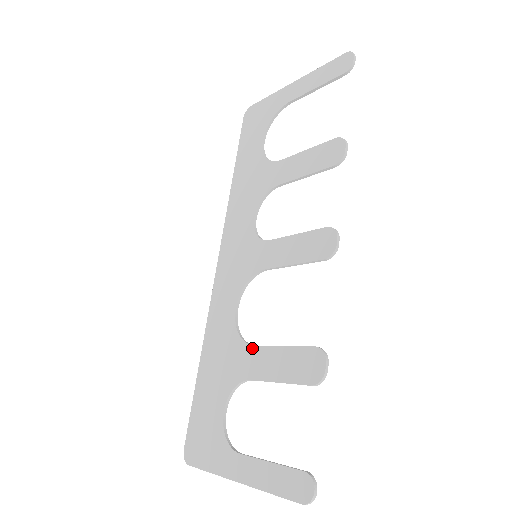
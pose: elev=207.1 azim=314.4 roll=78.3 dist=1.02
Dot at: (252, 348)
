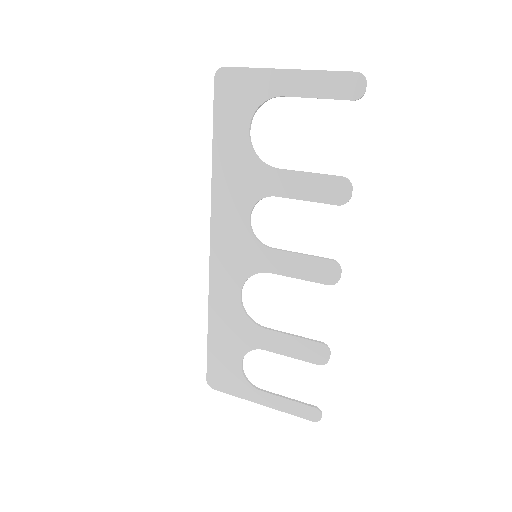
Dot at: (263, 330)
